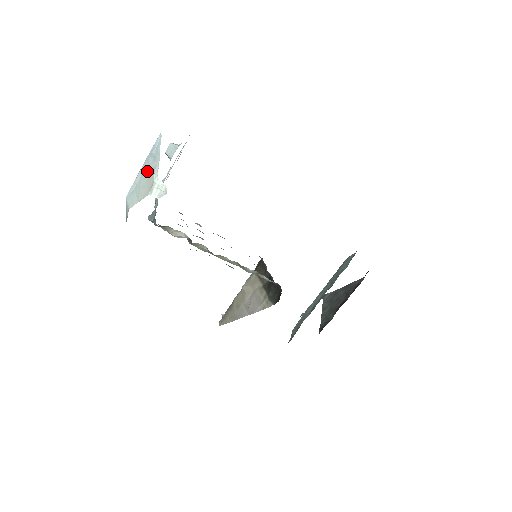
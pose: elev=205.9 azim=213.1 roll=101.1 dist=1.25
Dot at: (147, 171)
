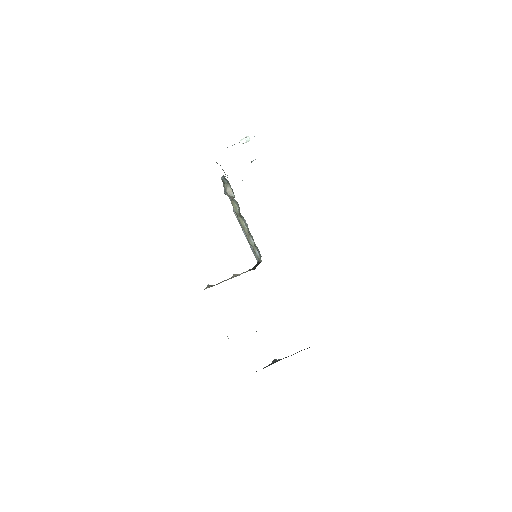
Dot at: occluded
